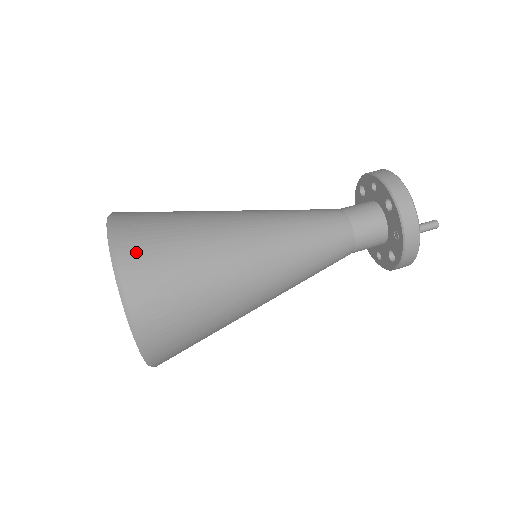
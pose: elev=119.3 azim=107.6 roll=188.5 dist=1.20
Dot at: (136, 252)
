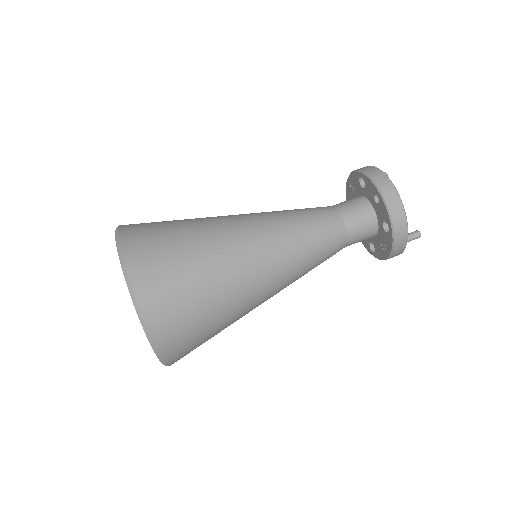
Dot at: (165, 320)
